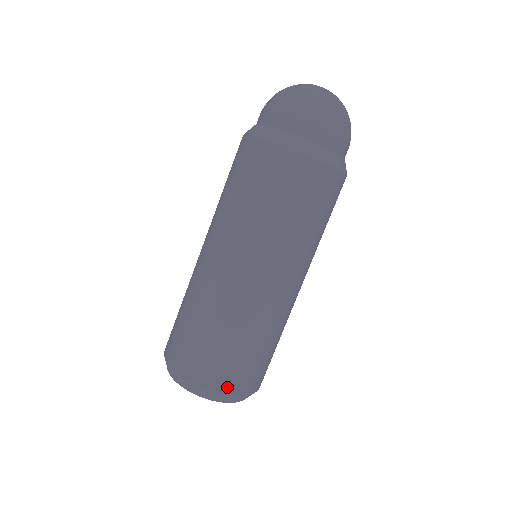
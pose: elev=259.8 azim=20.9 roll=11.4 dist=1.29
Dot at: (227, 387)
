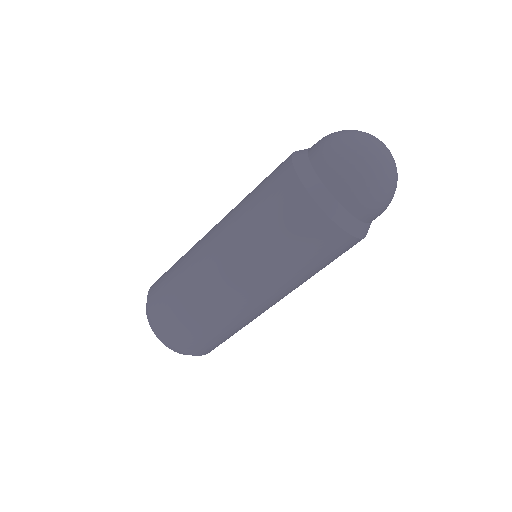
Dot at: occluded
